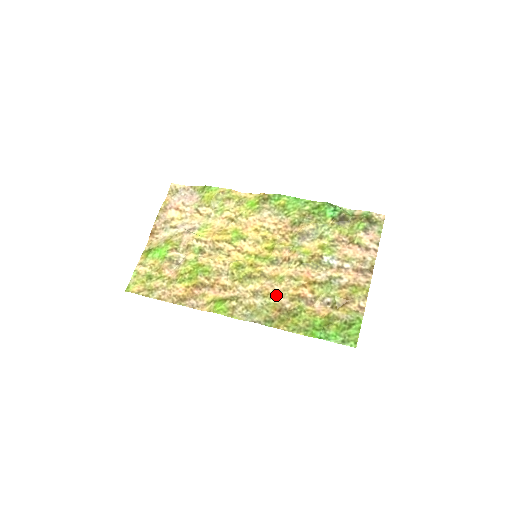
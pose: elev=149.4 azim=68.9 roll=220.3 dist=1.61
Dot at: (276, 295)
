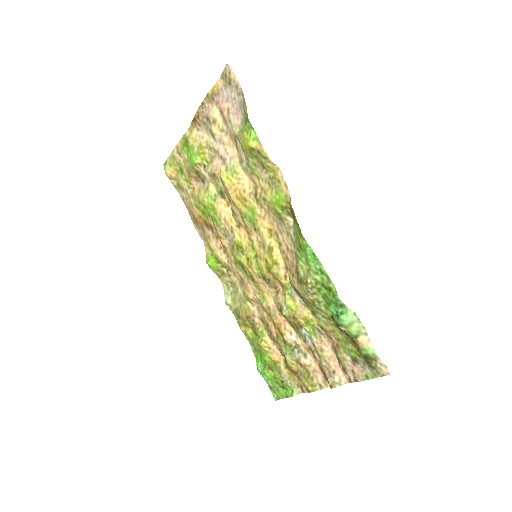
Dot at: (254, 302)
